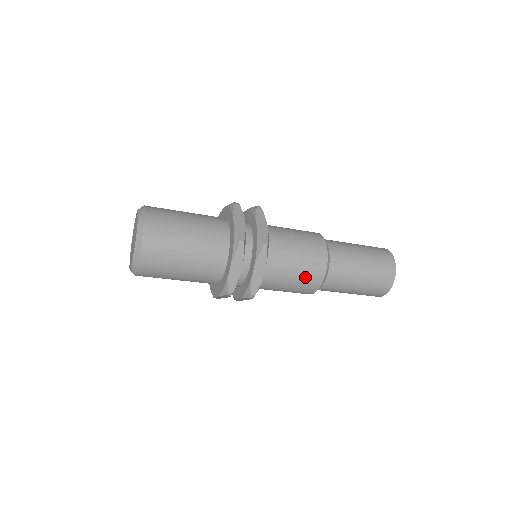
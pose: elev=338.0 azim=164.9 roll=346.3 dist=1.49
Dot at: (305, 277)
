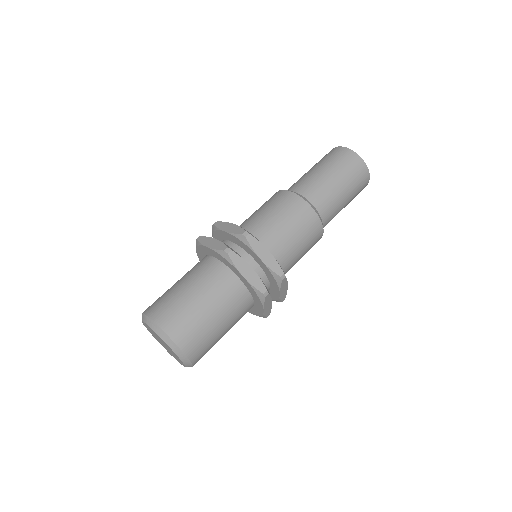
Dot at: (301, 224)
